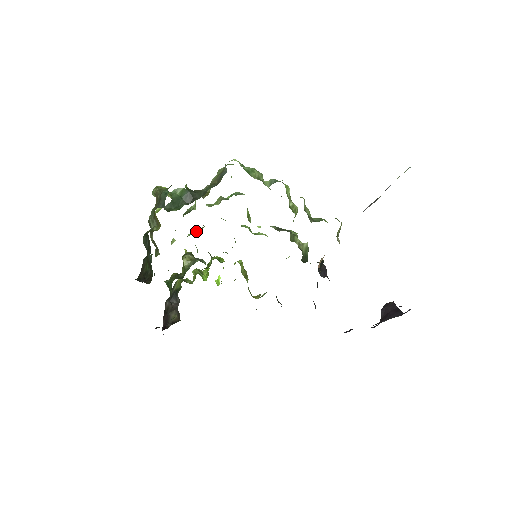
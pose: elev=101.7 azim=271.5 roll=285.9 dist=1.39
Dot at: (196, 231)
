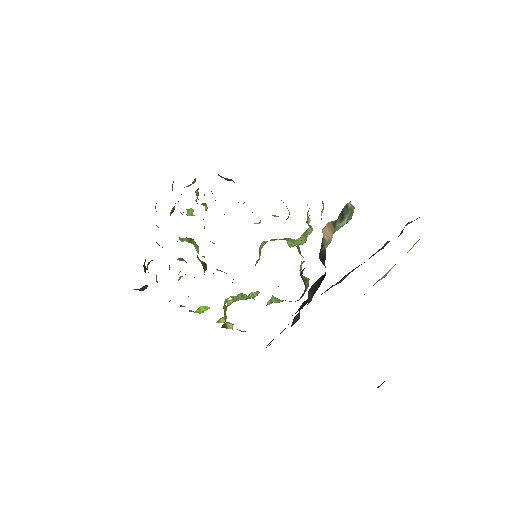
Dot at: occluded
